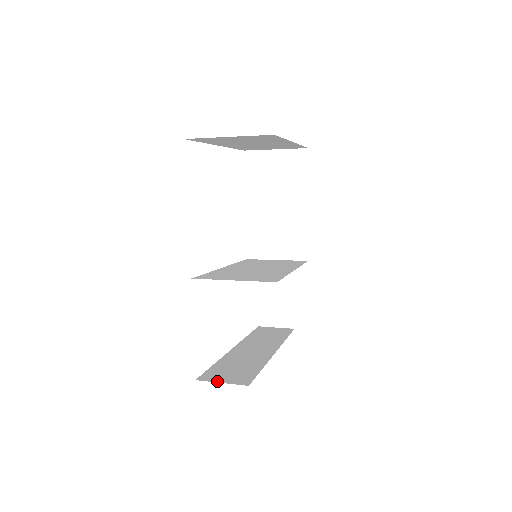
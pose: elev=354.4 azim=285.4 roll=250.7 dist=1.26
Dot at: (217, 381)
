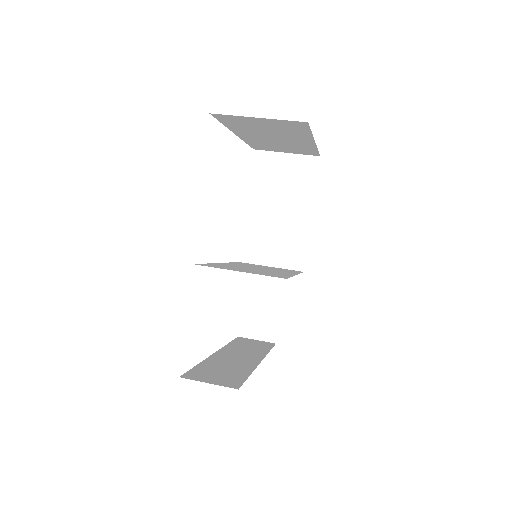
Dot at: (203, 381)
